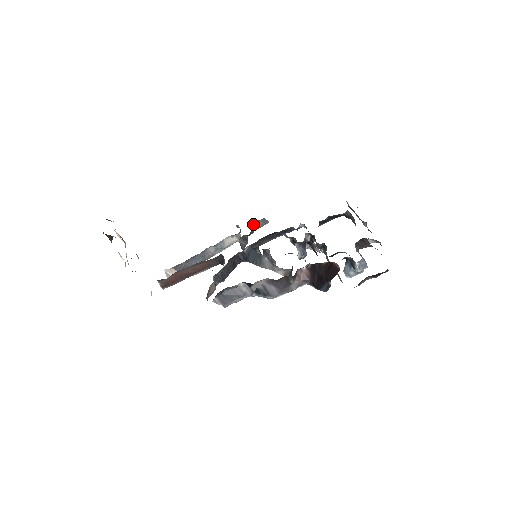
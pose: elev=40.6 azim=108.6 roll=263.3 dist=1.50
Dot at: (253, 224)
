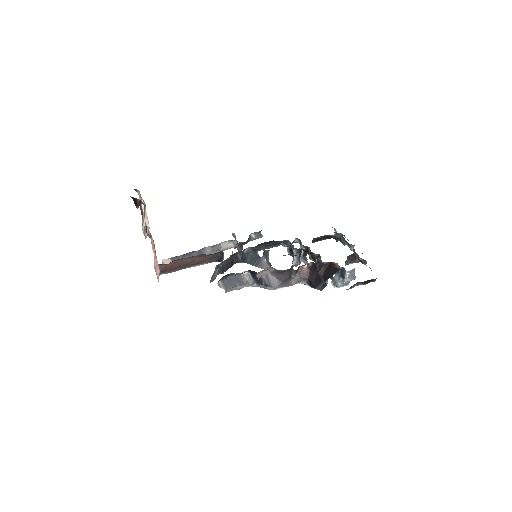
Dot at: (249, 235)
